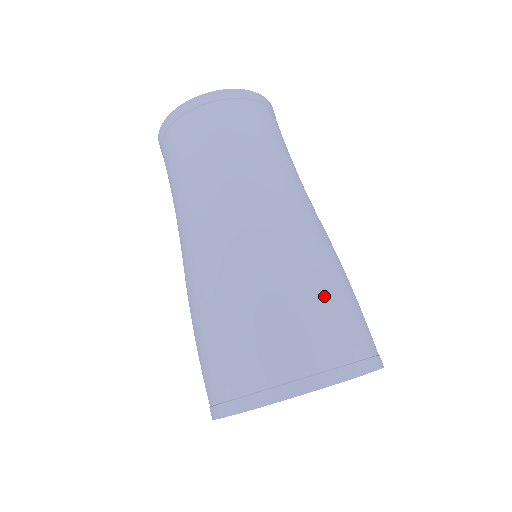
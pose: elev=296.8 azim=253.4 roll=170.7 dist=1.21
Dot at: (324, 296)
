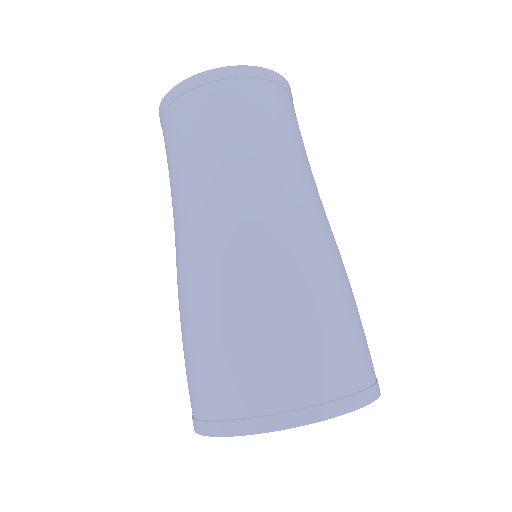
Dot at: (329, 319)
